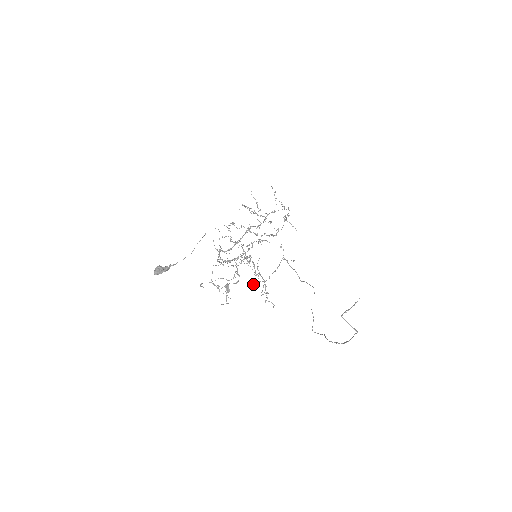
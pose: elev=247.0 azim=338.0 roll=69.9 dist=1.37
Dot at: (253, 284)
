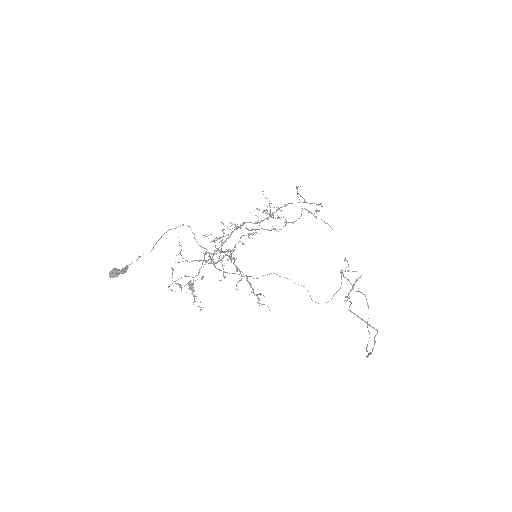
Dot at: occluded
